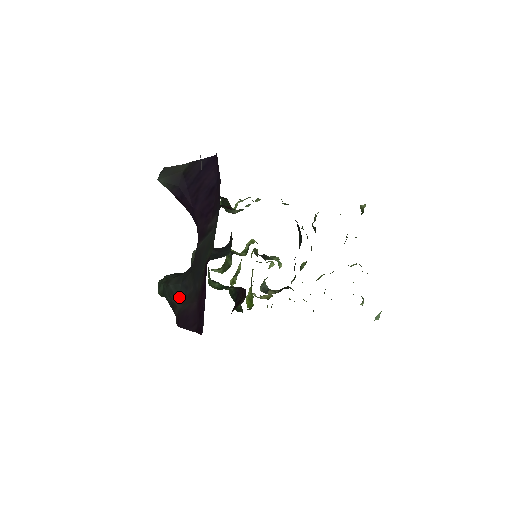
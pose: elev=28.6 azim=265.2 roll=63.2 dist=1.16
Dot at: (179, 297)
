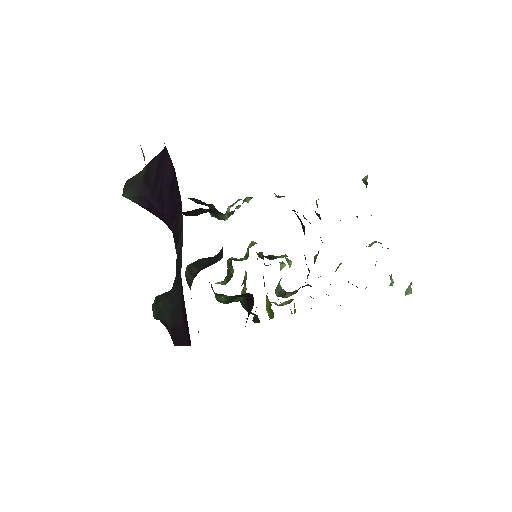
Dot at: (168, 313)
